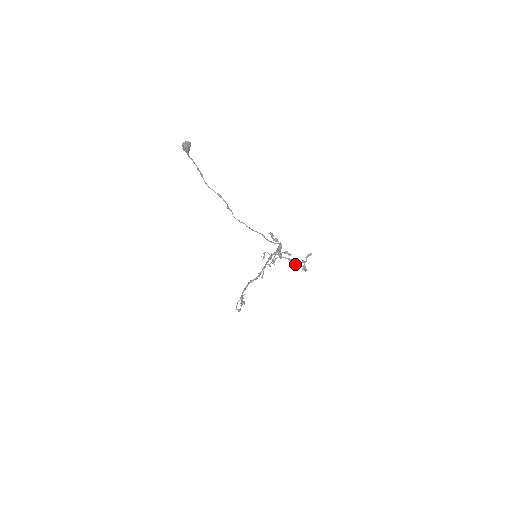
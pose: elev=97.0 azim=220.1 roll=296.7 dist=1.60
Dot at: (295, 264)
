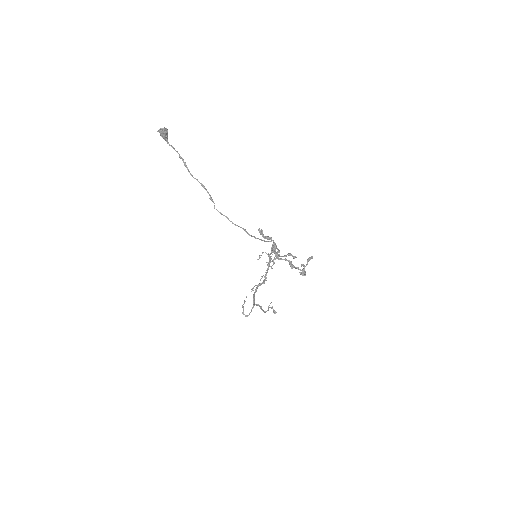
Dot at: (294, 267)
